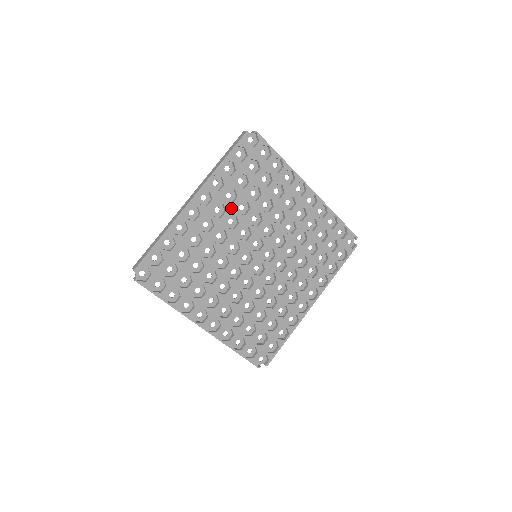
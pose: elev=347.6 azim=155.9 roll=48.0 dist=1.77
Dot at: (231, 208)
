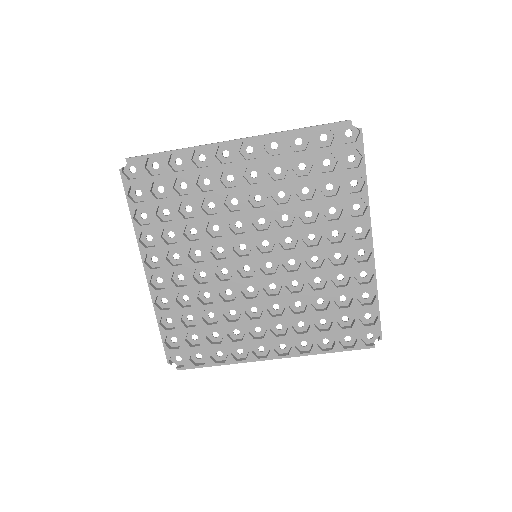
Dot at: (268, 184)
